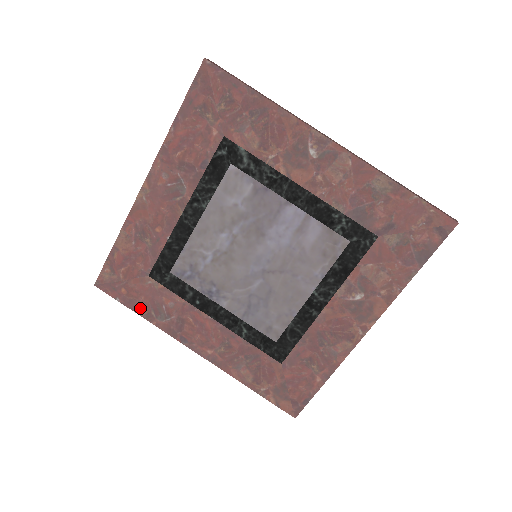
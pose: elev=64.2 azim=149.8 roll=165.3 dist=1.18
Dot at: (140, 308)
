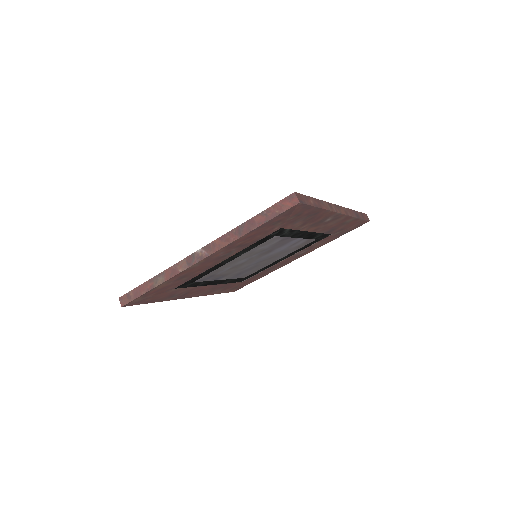
Dot at: (158, 300)
